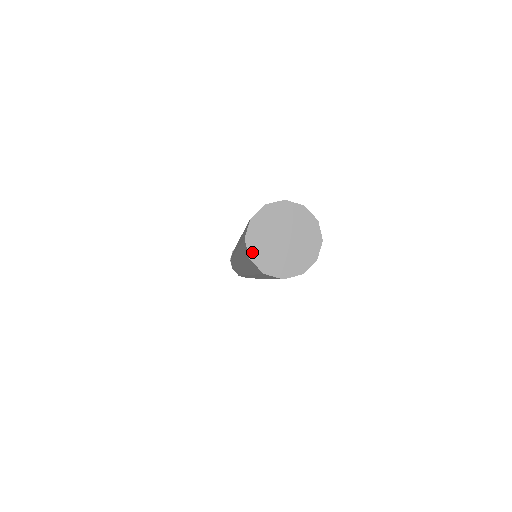
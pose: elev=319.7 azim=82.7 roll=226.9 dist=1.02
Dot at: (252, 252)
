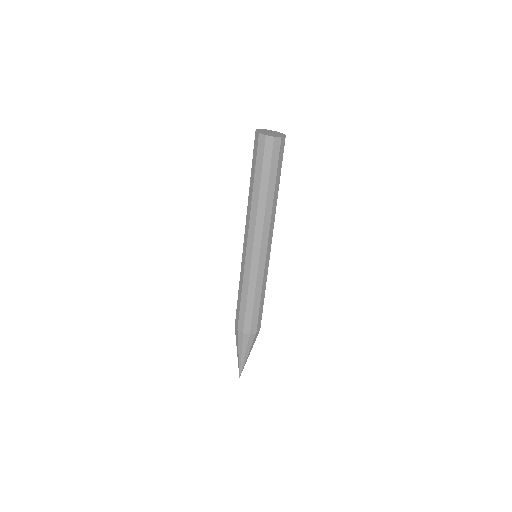
Dot at: (259, 133)
